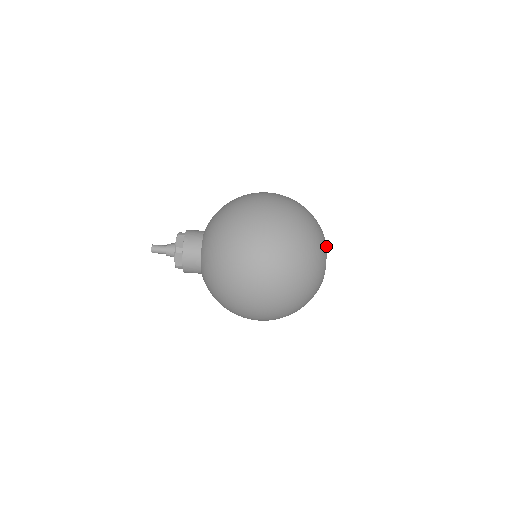
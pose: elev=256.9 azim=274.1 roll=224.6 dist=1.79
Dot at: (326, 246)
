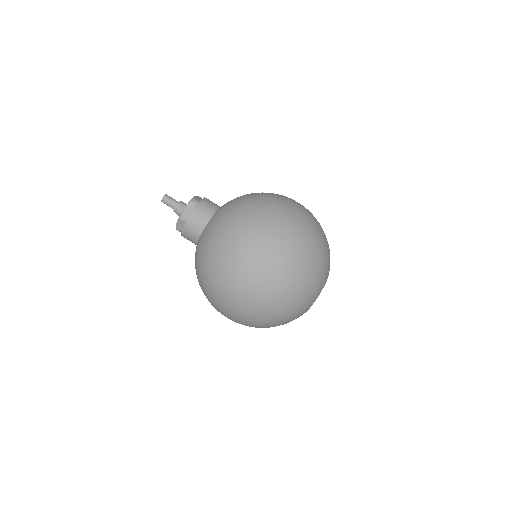
Dot at: occluded
